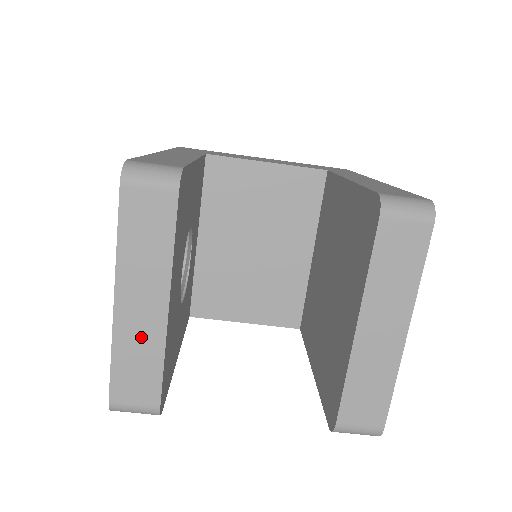
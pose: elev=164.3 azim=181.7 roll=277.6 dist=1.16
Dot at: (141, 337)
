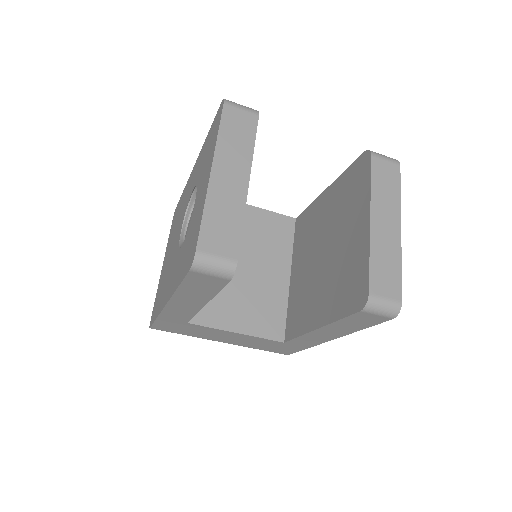
Dot at: (228, 201)
